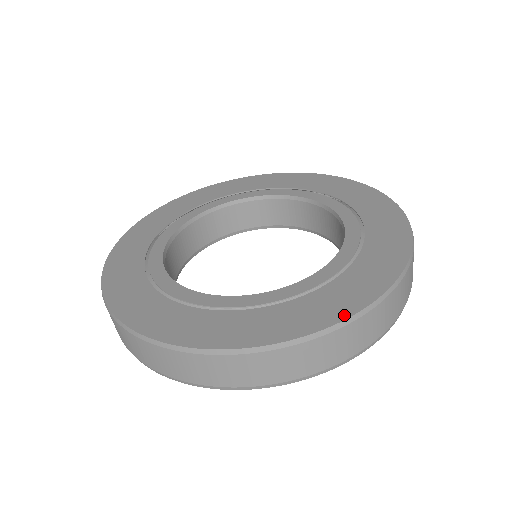
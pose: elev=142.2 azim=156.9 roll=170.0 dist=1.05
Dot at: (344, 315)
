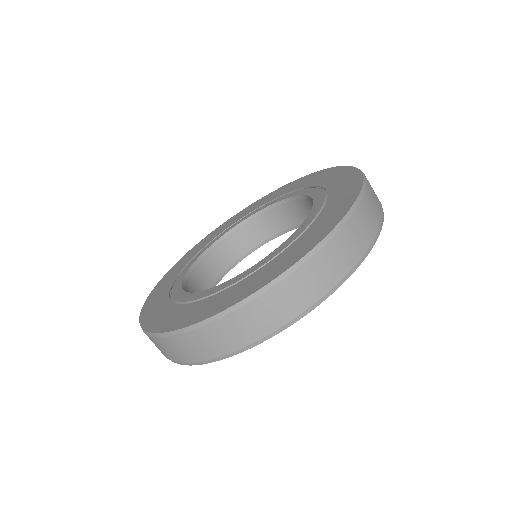
Dot at: (257, 288)
